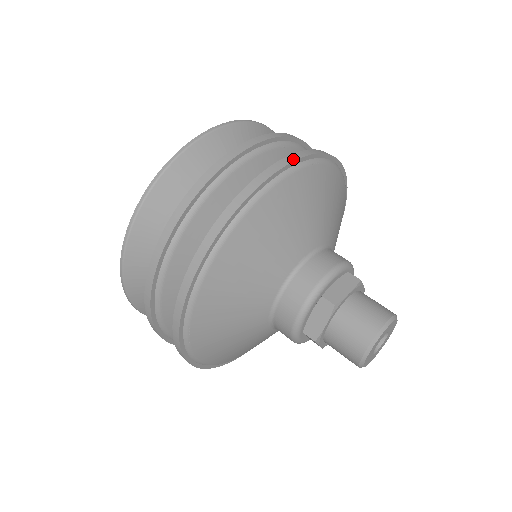
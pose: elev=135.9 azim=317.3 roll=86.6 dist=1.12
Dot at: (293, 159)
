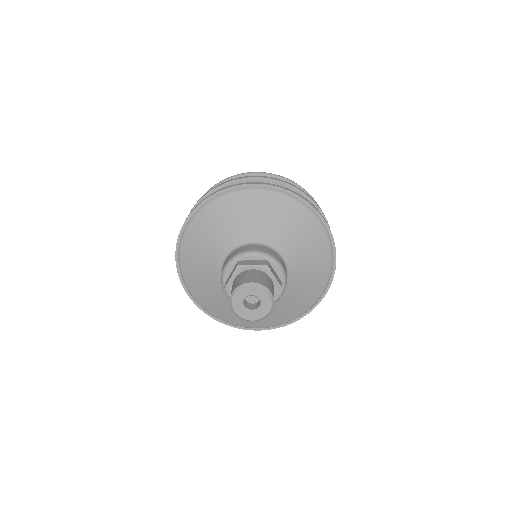
Dot at: (262, 183)
